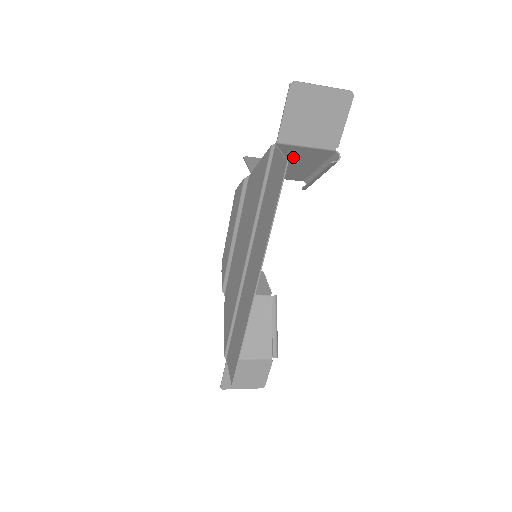
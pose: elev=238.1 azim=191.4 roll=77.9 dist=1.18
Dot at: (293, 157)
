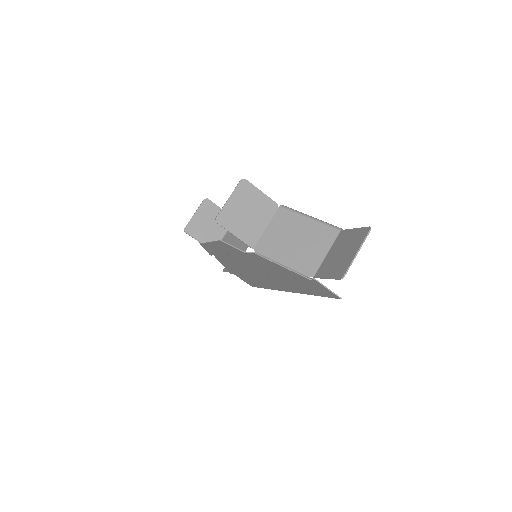
Dot at: (306, 249)
